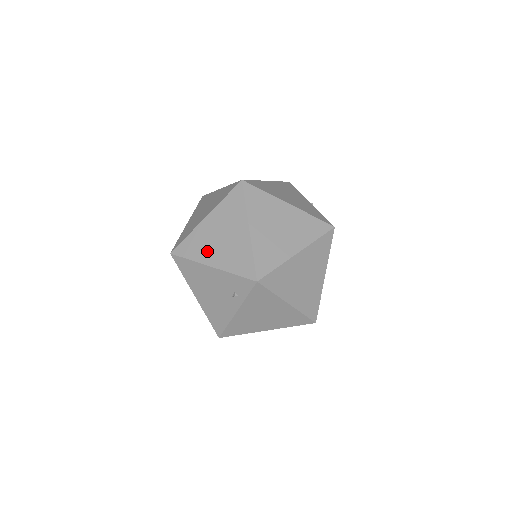
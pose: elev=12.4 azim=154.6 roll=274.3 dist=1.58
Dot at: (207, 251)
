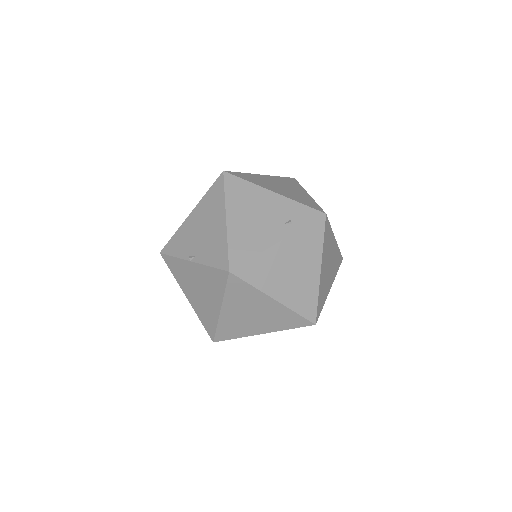
Dot at: (267, 185)
